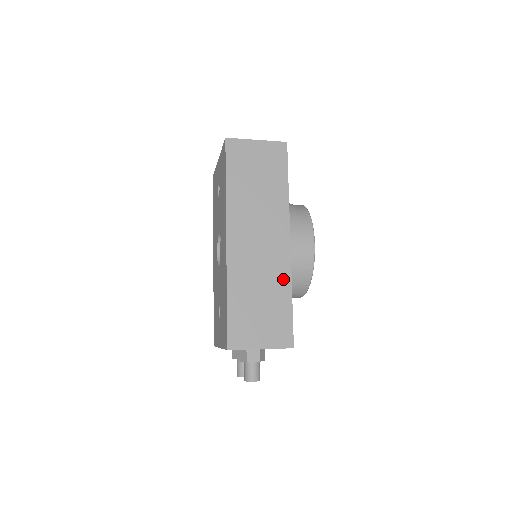
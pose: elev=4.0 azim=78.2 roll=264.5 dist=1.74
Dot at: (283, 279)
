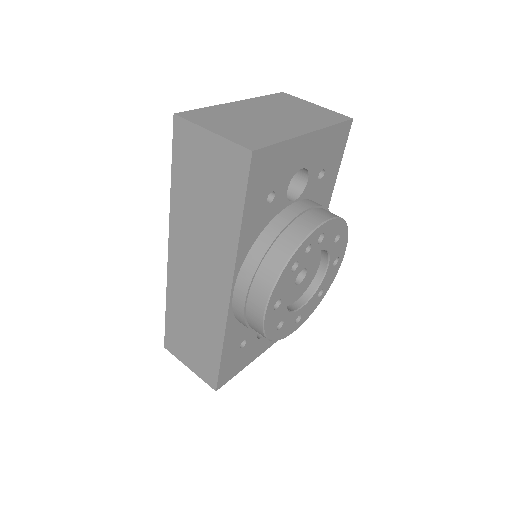
Dot at: (216, 328)
